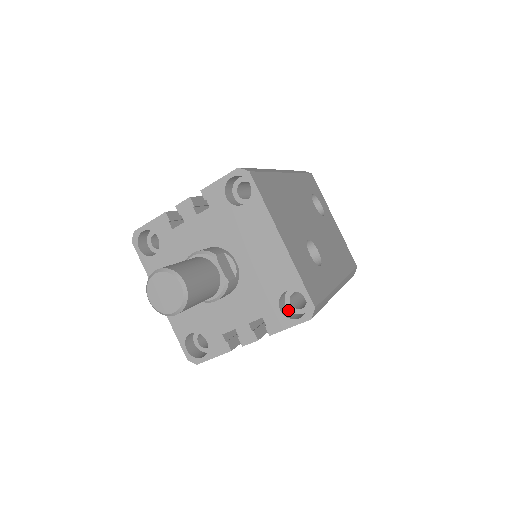
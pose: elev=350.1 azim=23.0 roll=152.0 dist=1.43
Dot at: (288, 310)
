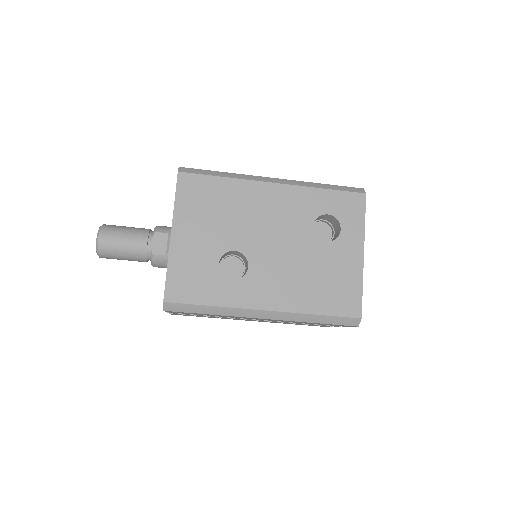
Dot at: occluded
